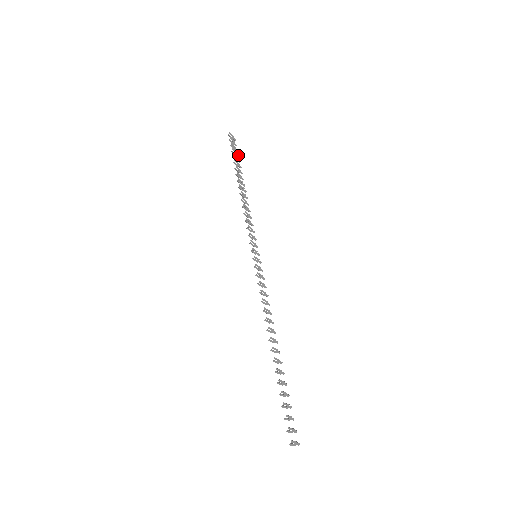
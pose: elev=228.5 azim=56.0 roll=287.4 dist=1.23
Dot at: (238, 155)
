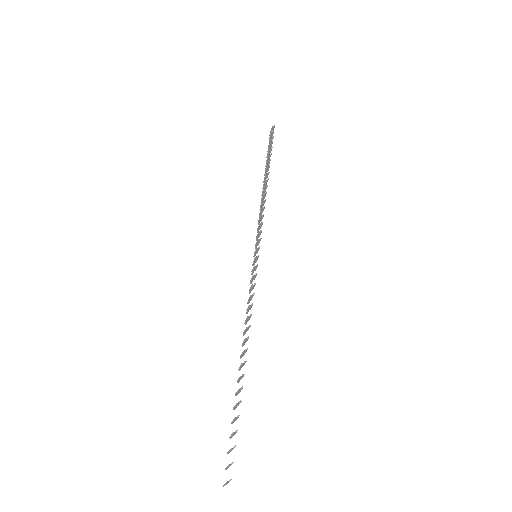
Dot at: occluded
